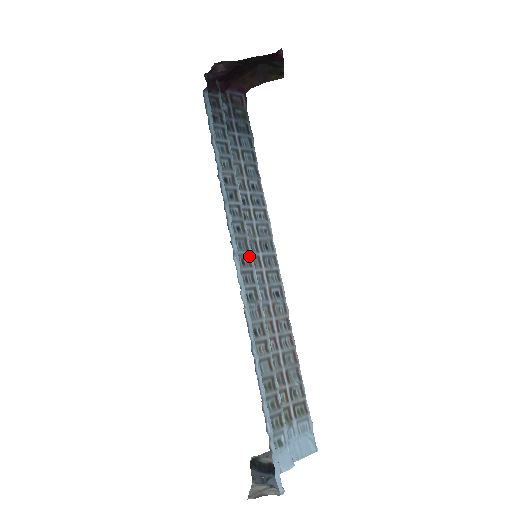
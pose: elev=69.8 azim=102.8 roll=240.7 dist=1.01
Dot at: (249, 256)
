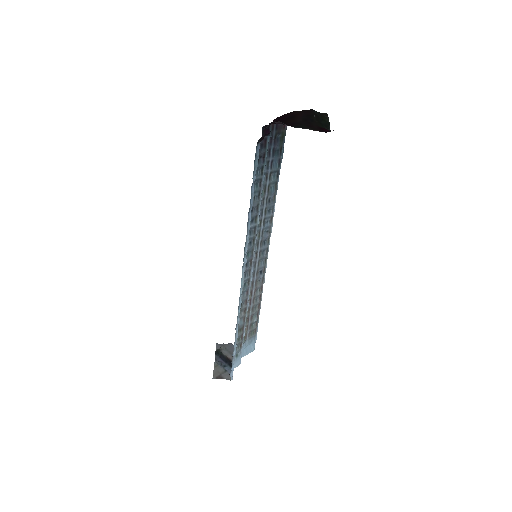
Dot at: (252, 259)
